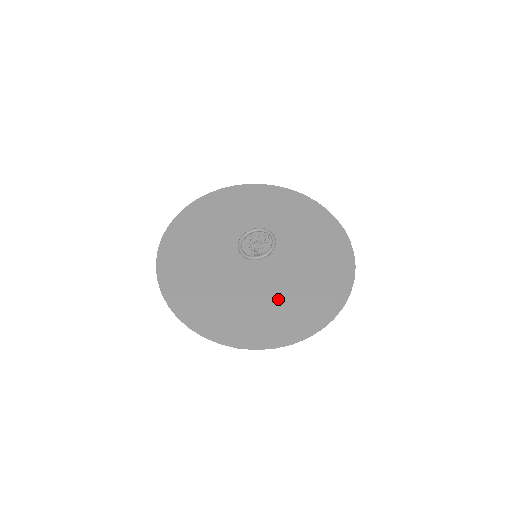
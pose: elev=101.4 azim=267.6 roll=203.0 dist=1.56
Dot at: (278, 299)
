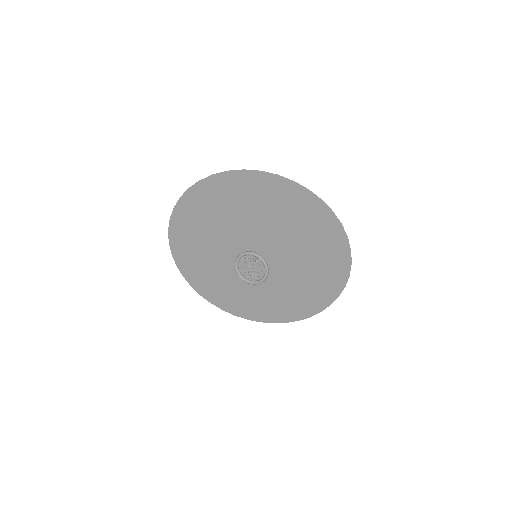
Dot at: (233, 284)
